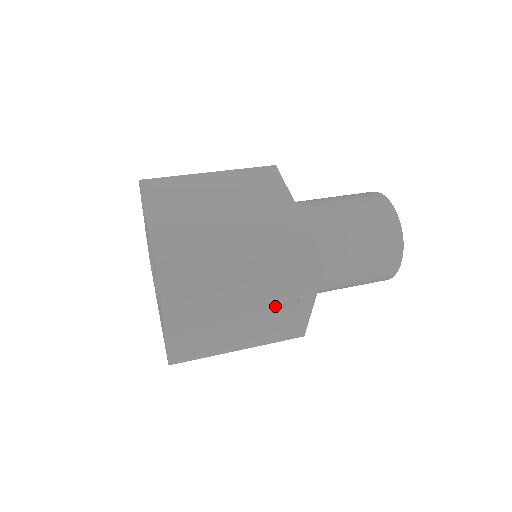
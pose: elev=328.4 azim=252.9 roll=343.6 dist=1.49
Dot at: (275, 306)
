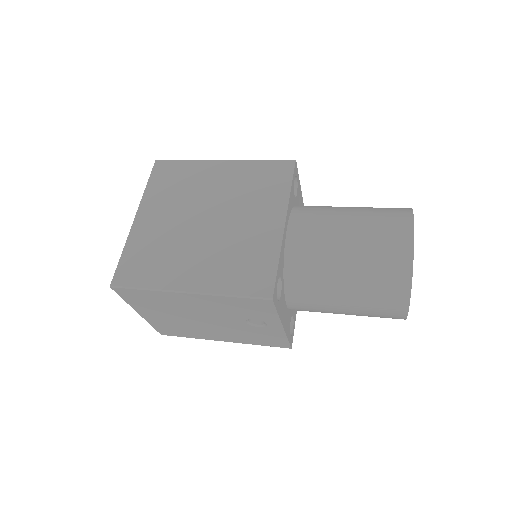
Dot at: (238, 320)
